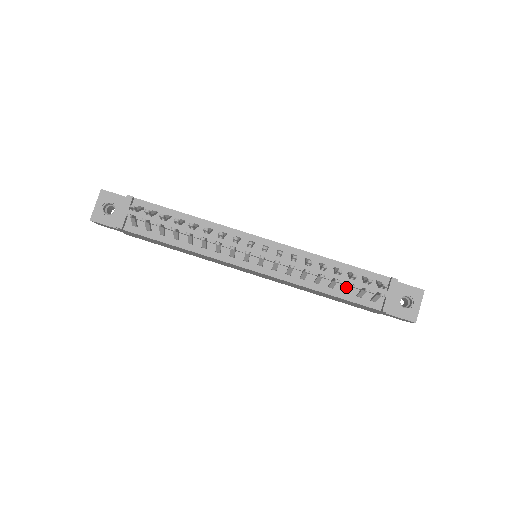
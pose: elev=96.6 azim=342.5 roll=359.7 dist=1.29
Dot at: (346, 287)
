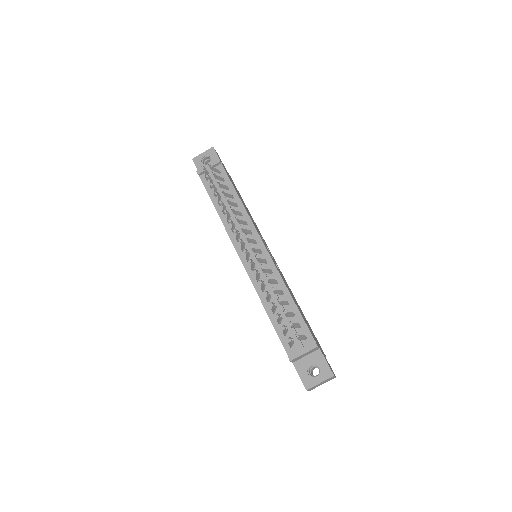
Dot at: occluded
